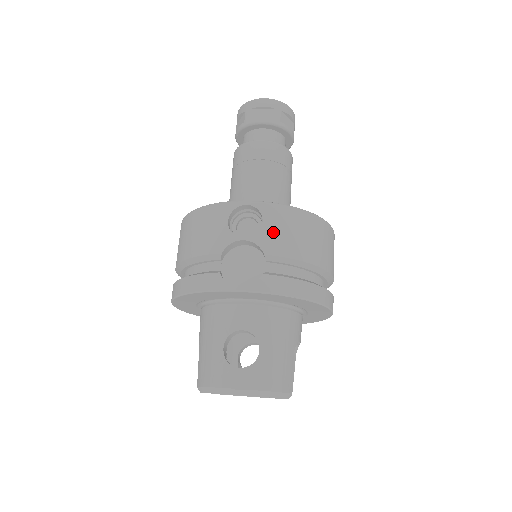
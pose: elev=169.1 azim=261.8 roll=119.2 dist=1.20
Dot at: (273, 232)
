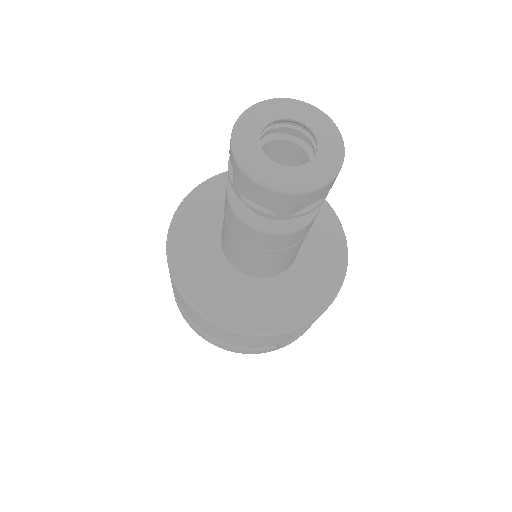
Dot at: occluded
